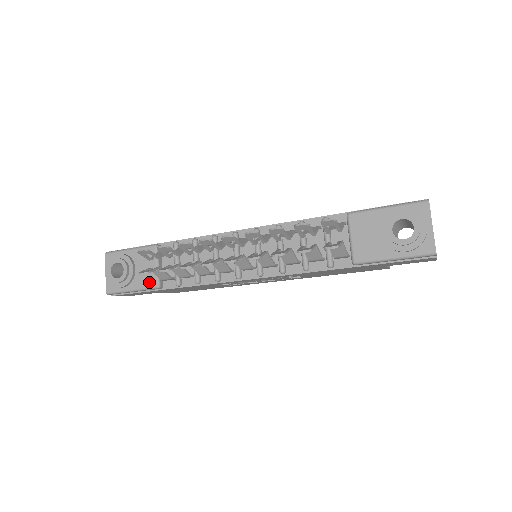
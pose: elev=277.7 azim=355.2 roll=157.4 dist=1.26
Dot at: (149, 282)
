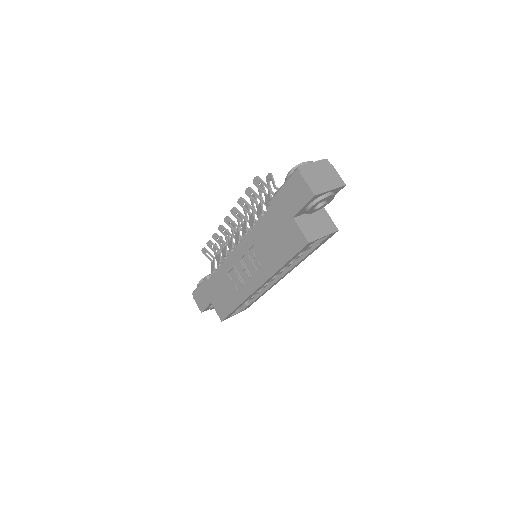
Dot at: occluded
